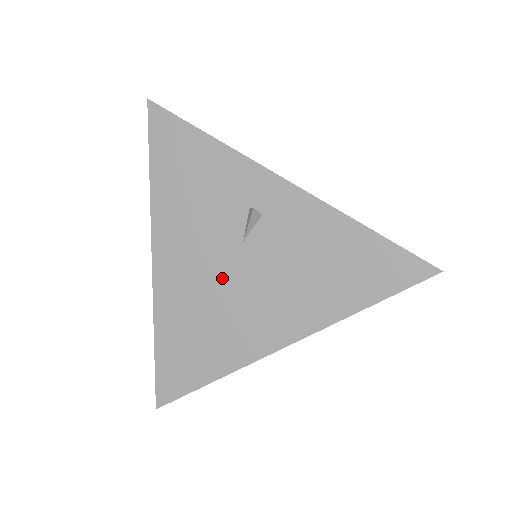
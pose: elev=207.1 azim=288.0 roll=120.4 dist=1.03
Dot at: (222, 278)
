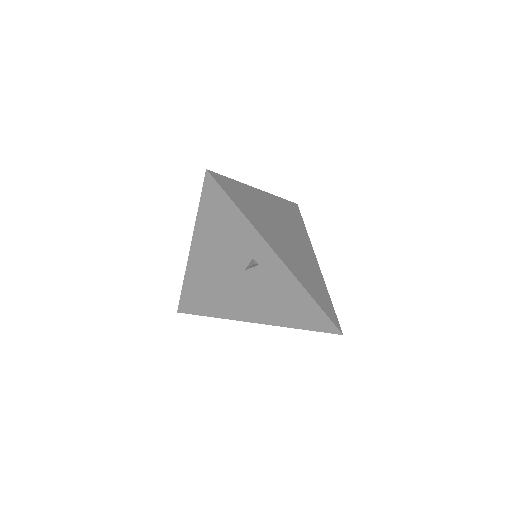
Dot at: (228, 279)
